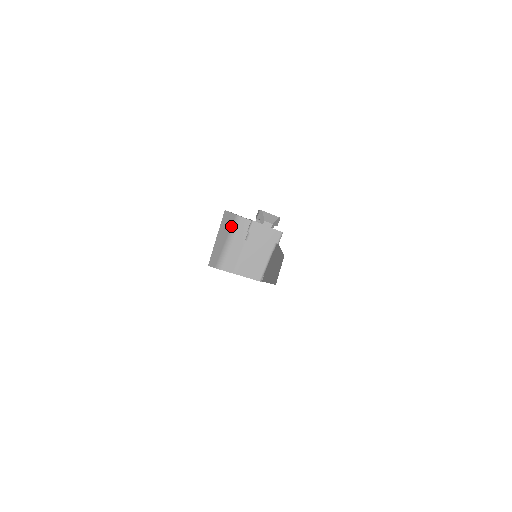
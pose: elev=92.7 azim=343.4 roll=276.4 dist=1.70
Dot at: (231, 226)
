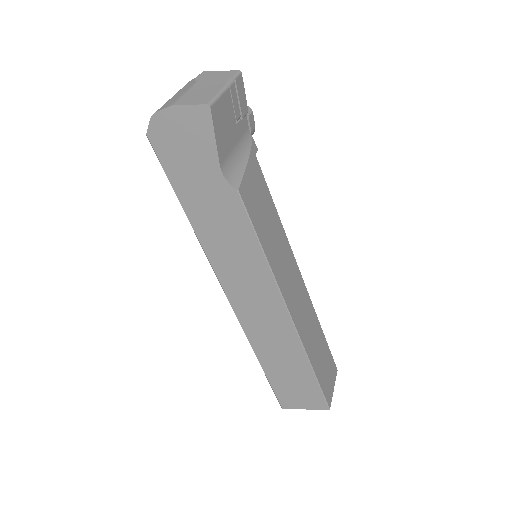
Dot at: occluded
